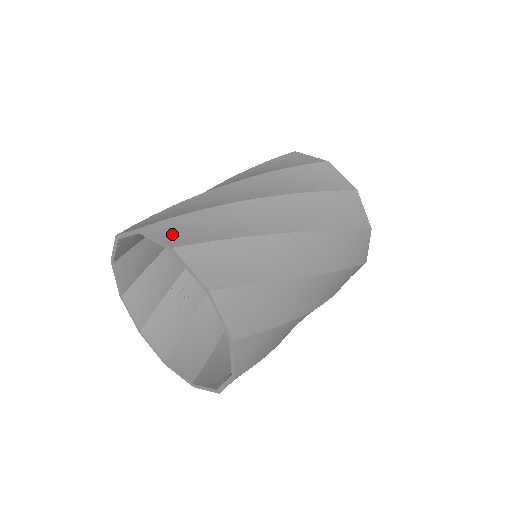
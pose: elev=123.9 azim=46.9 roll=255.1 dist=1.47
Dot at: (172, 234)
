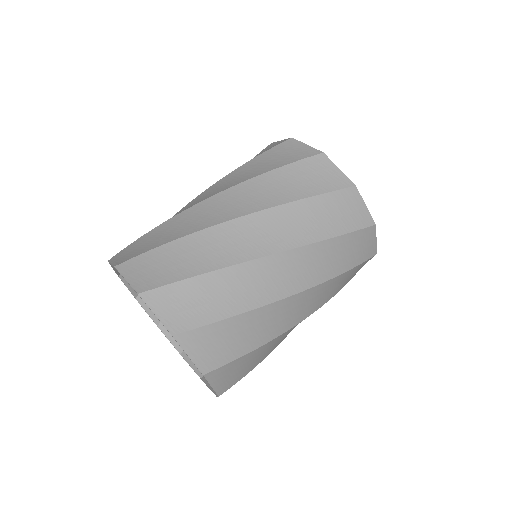
Dot at: (124, 256)
